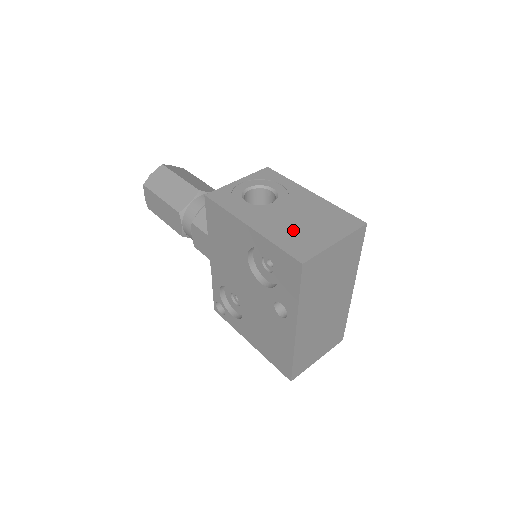
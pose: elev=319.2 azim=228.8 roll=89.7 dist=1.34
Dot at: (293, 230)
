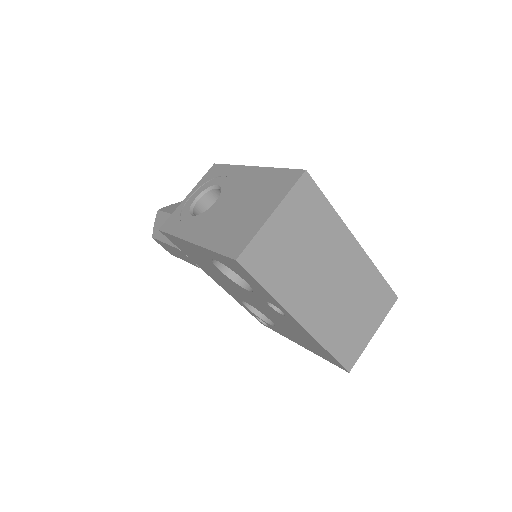
Dot at: (230, 223)
